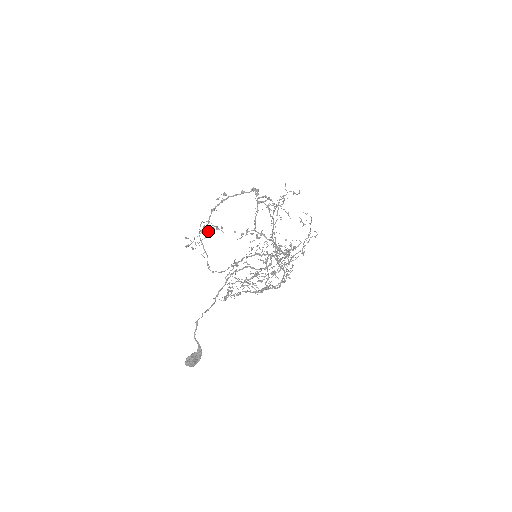
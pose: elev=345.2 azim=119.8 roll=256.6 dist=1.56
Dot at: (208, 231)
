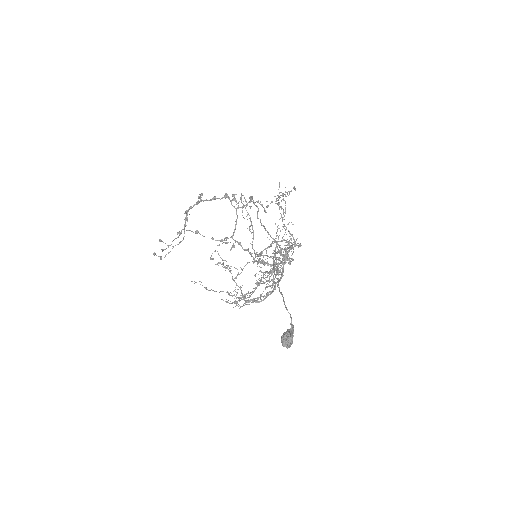
Dot at: occluded
